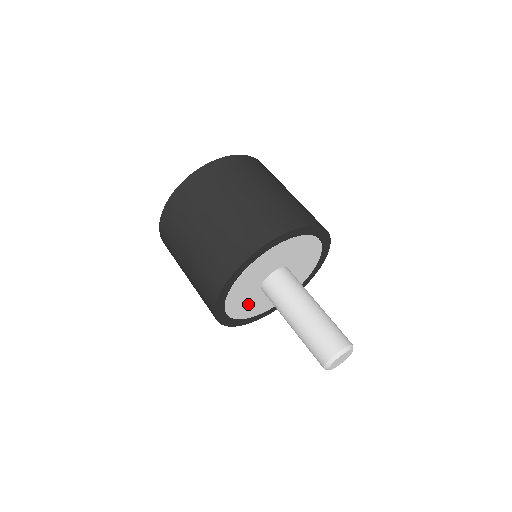
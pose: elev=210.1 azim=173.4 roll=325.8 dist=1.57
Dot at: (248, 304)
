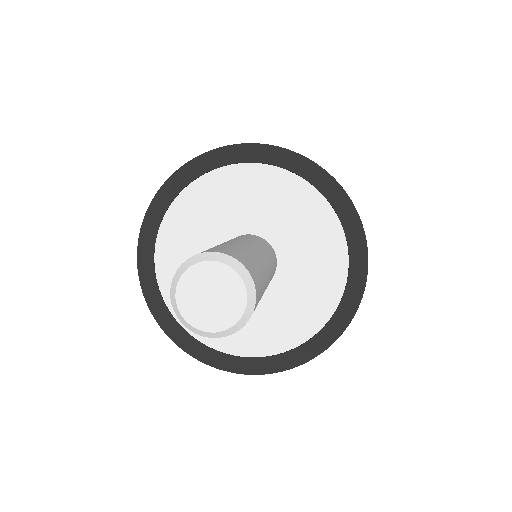
Dot at: (189, 251)
